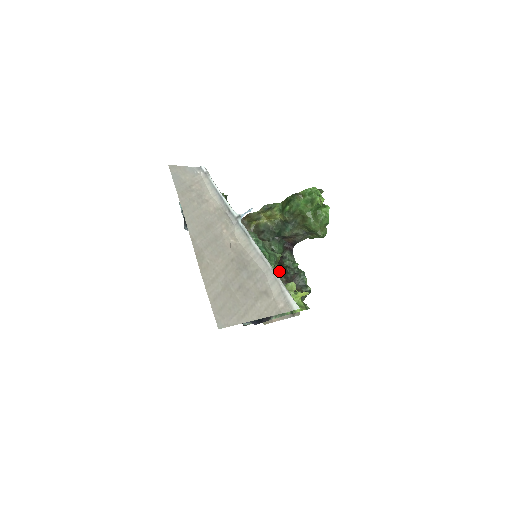
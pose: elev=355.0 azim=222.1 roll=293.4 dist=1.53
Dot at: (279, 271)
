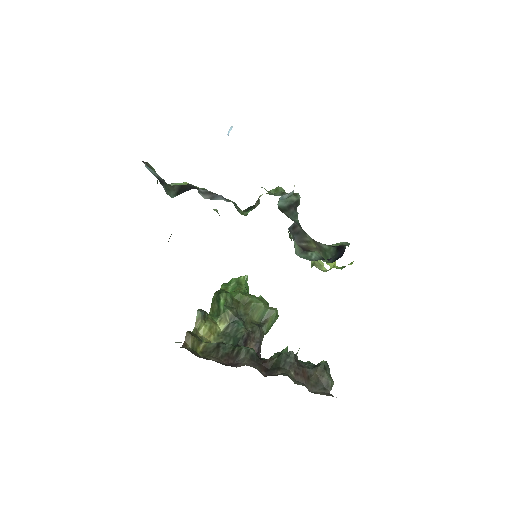
Dot at: (277, 370)
